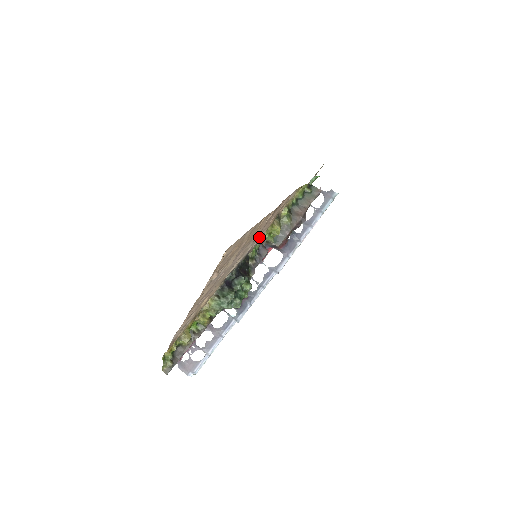
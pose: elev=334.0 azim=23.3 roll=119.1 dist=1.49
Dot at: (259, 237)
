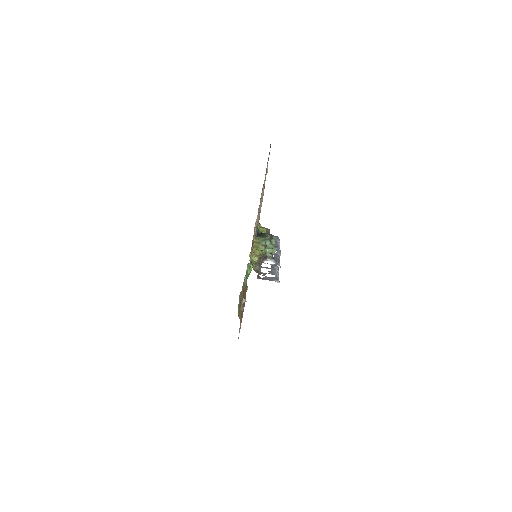
Dot at: occluded
